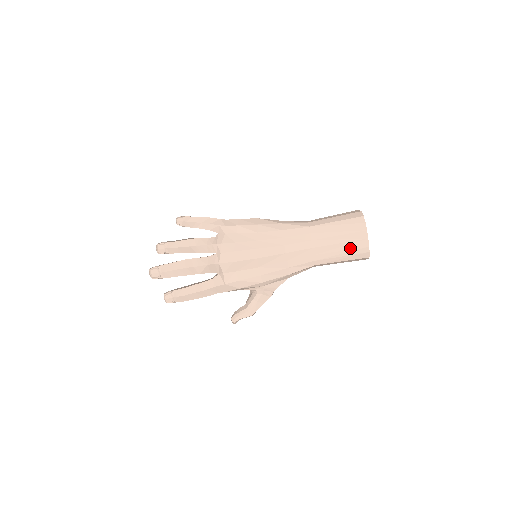
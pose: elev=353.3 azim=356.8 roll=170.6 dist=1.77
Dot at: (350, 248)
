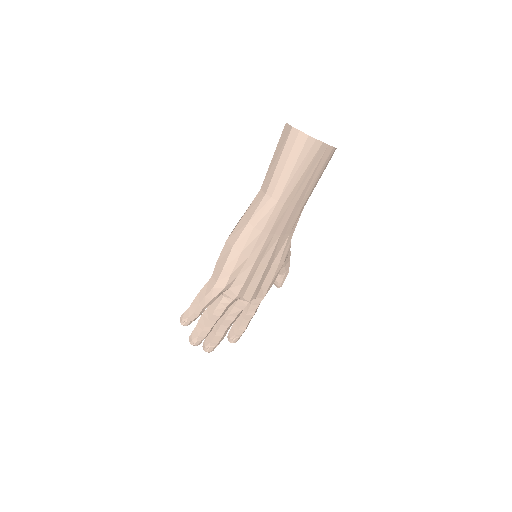
Dot at: (320, 168)
